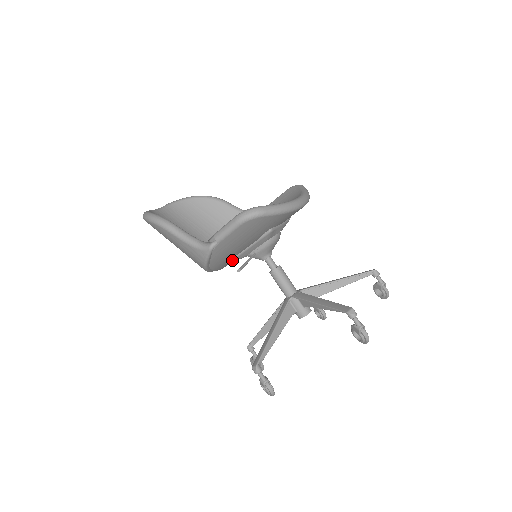
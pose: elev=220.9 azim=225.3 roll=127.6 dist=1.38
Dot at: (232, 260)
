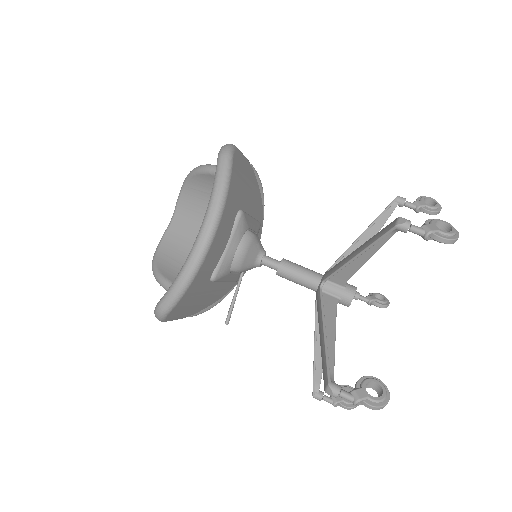
Dot at: (234, 281)
